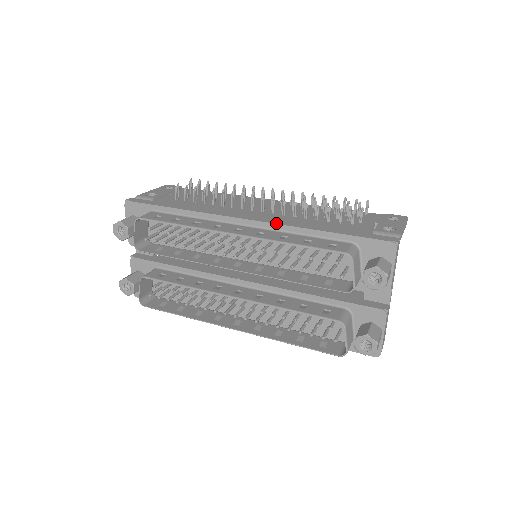
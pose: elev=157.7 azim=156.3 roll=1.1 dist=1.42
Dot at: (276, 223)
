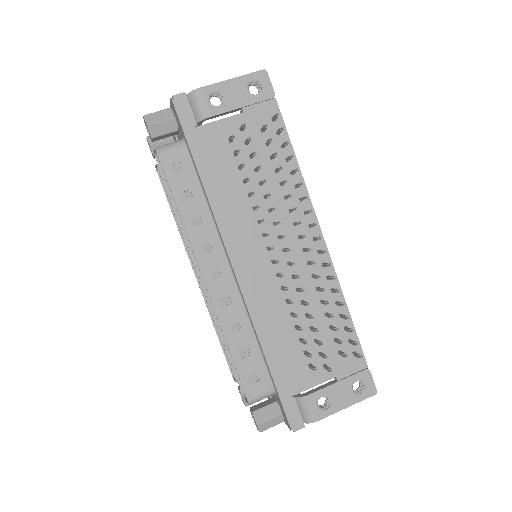
Dot at: (248, 307)
